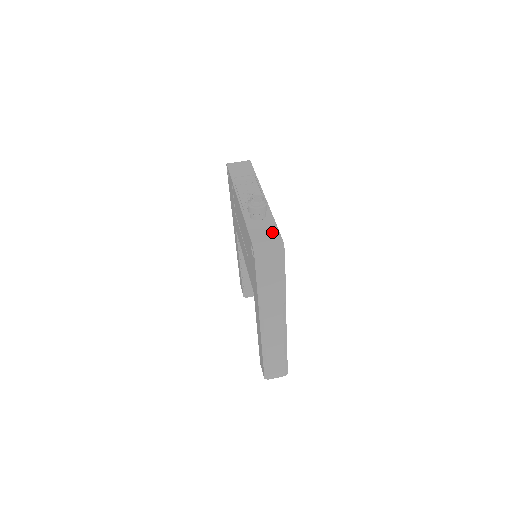
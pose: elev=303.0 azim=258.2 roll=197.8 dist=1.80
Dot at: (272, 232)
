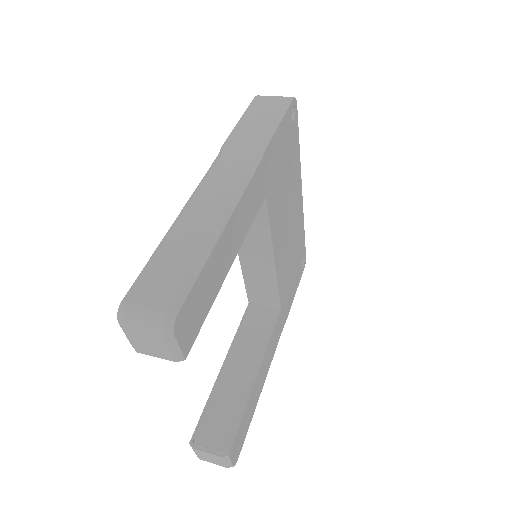
Dot at: occluded
